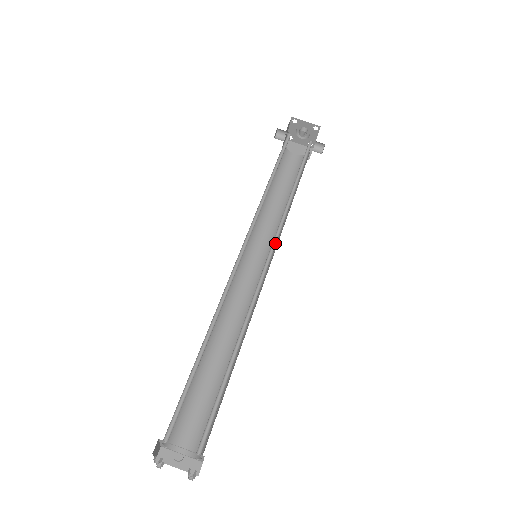
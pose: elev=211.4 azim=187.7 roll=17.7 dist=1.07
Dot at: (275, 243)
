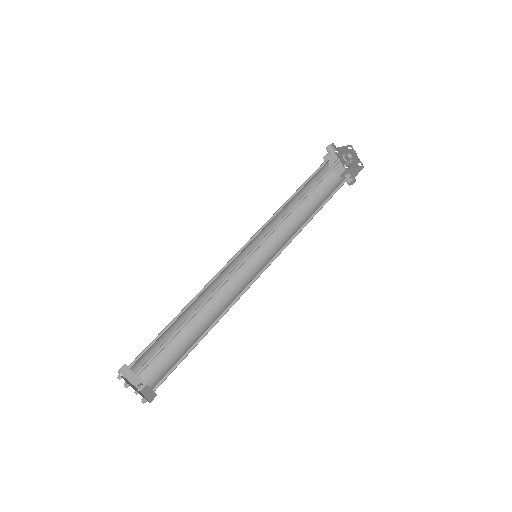
Dot at: (275, 257)
